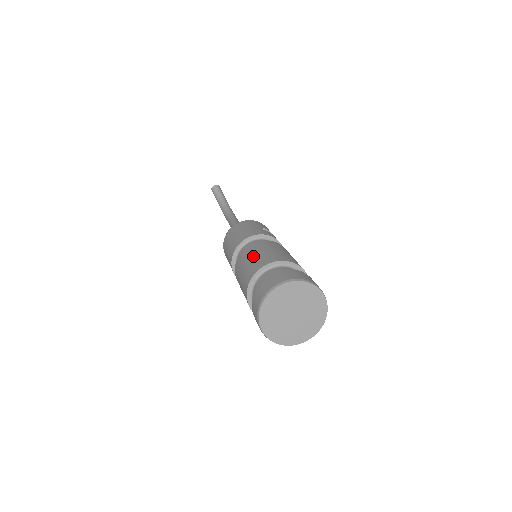
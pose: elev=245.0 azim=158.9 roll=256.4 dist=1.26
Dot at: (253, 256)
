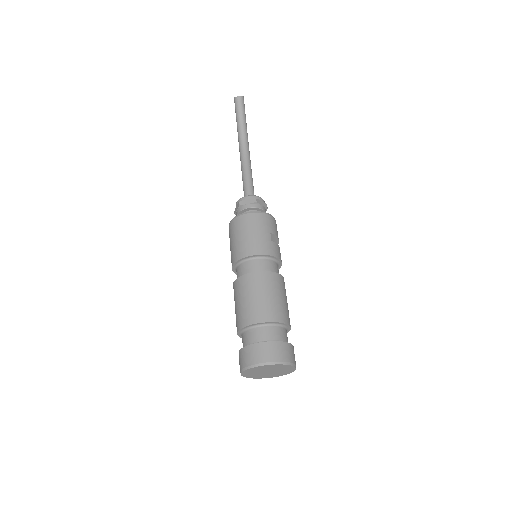
Dot at: (254, 297)
